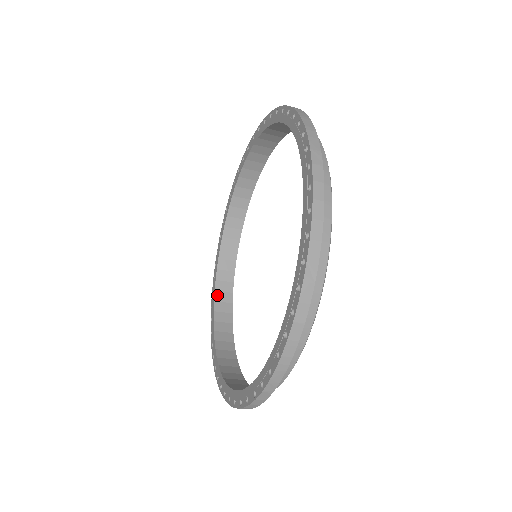
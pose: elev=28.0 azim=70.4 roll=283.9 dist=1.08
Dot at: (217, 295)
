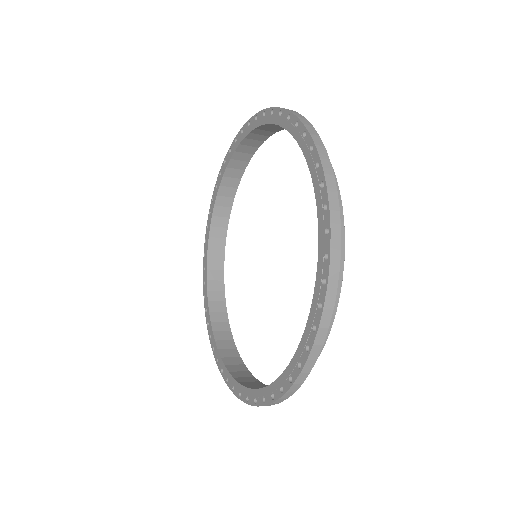
Dot at: (214, 220)
